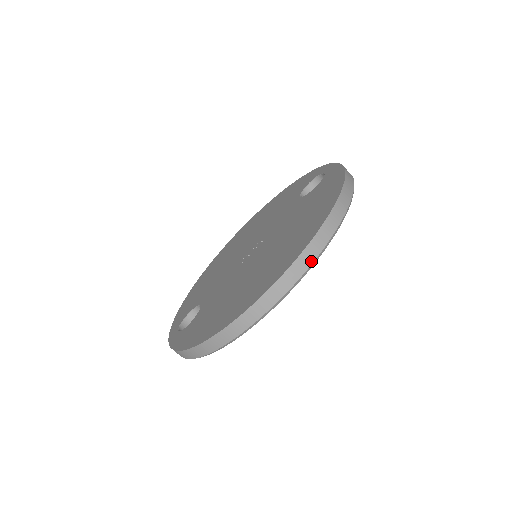
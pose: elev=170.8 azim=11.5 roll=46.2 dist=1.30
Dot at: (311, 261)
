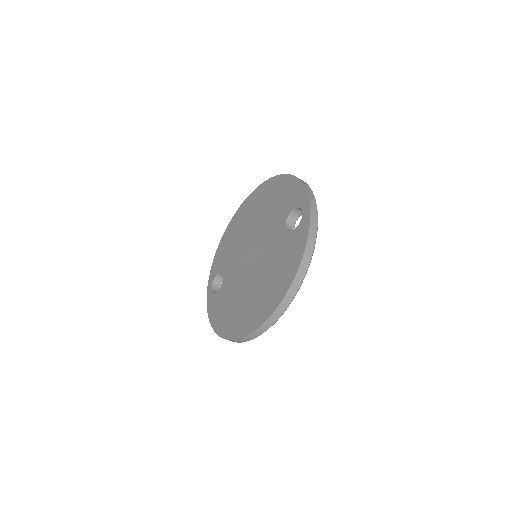
Dot at: (268, 327)
